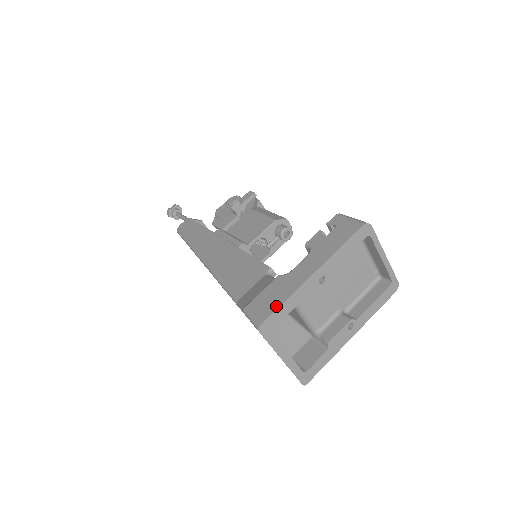
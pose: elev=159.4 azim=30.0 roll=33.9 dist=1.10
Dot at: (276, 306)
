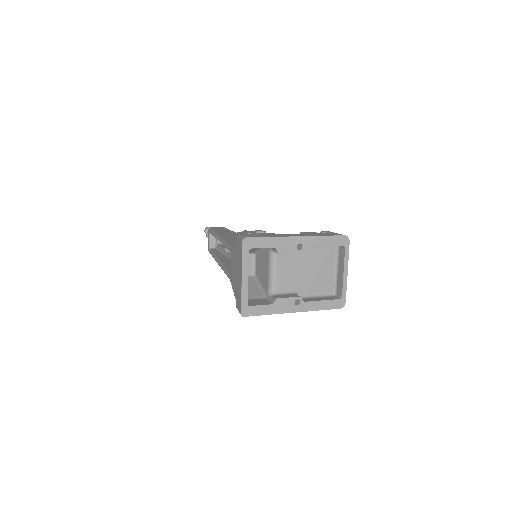
Dot at: (263, 236)
